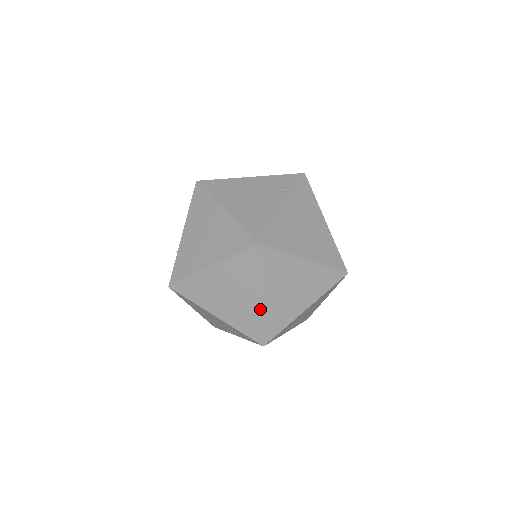
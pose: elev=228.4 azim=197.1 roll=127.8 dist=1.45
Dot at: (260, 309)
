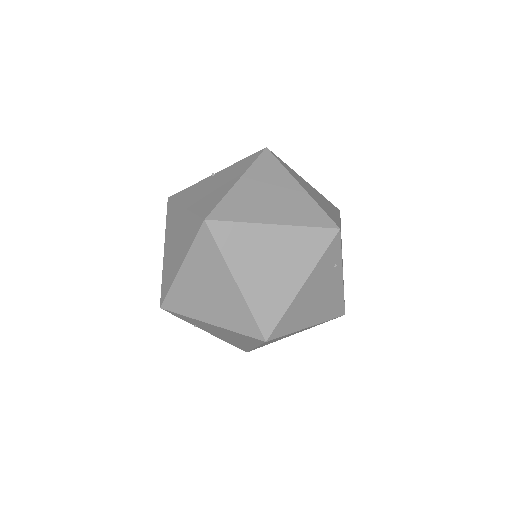
Dot at: occluded
